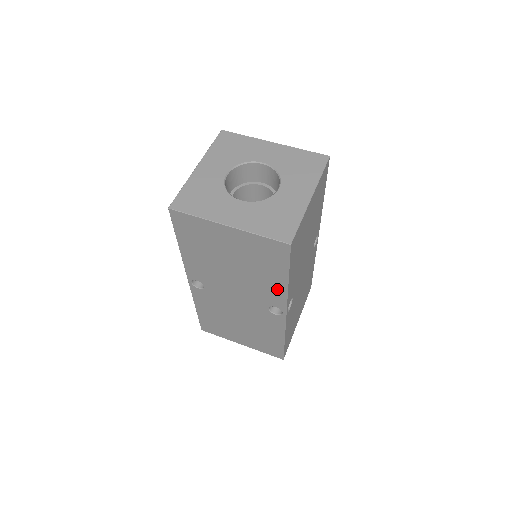
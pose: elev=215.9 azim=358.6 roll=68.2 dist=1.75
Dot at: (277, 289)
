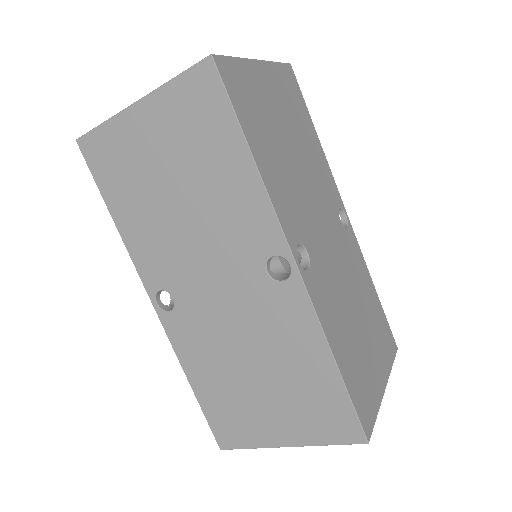
Dot at: (250, 197)
